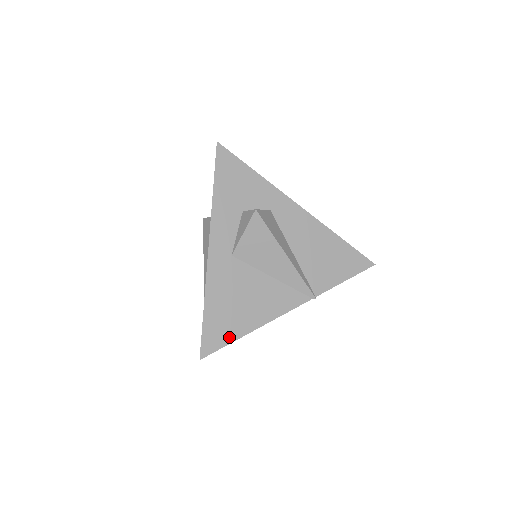
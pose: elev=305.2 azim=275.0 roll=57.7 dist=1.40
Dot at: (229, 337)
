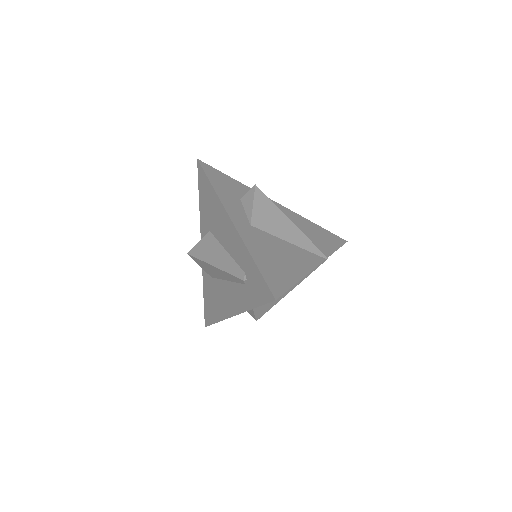
Dot at: (287, 283)
